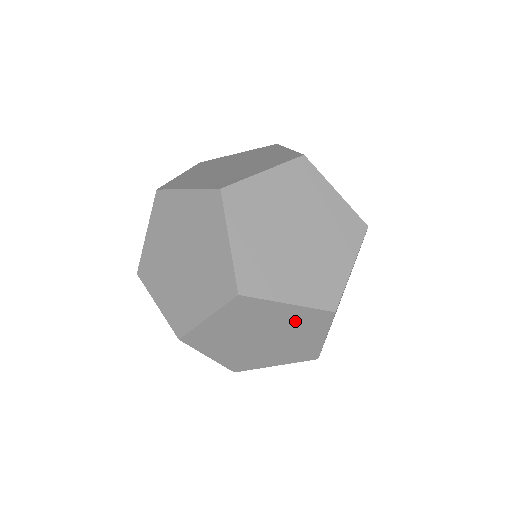
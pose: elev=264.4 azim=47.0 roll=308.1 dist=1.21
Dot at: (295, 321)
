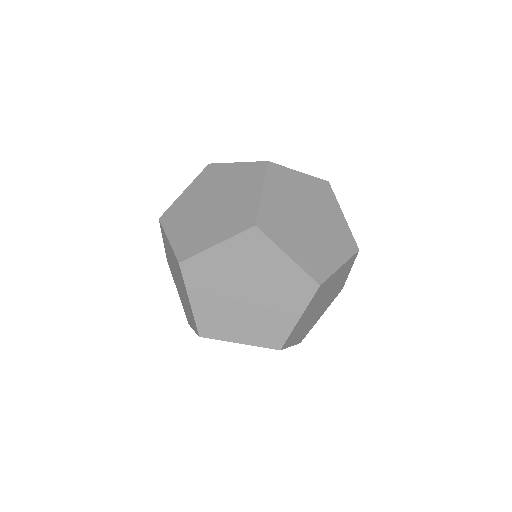
Dot at: occluded
